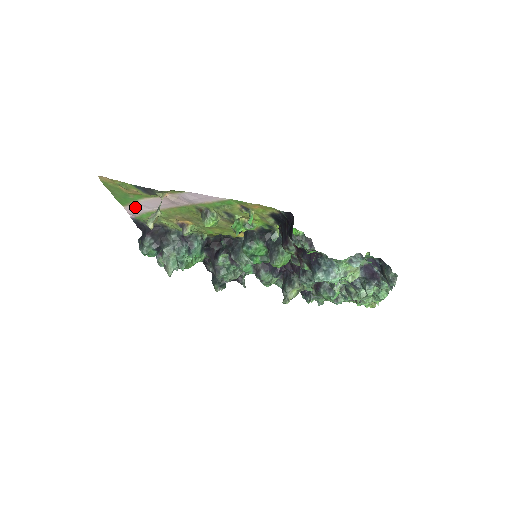
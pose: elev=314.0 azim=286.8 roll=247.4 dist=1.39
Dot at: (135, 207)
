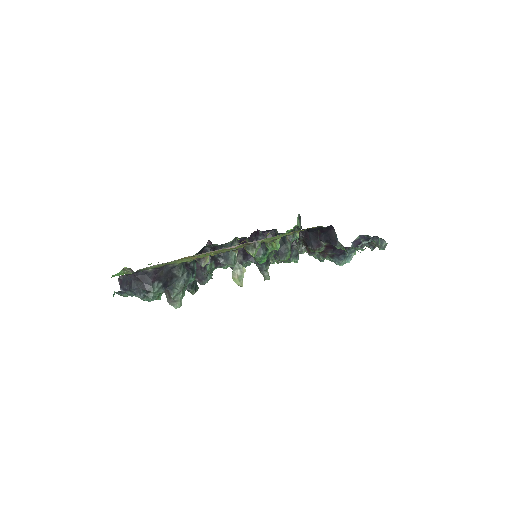
Dot at: (163, 263)
